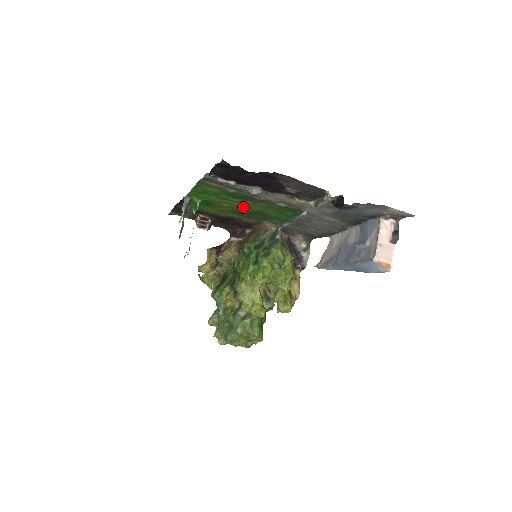
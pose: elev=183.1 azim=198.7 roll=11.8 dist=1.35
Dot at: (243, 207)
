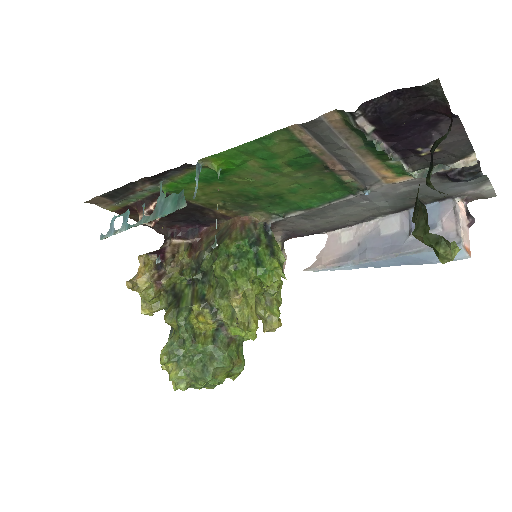
Dot at: (270, 184)
